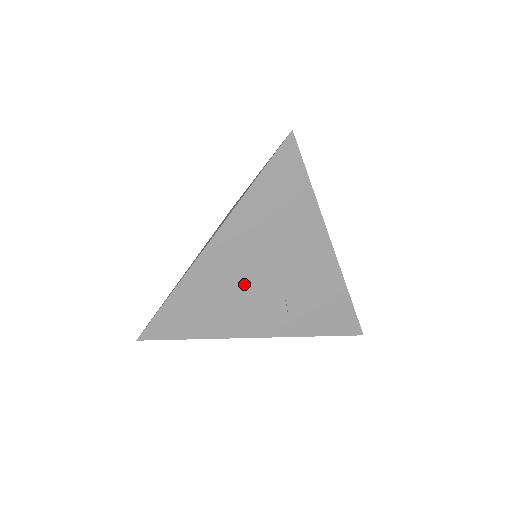
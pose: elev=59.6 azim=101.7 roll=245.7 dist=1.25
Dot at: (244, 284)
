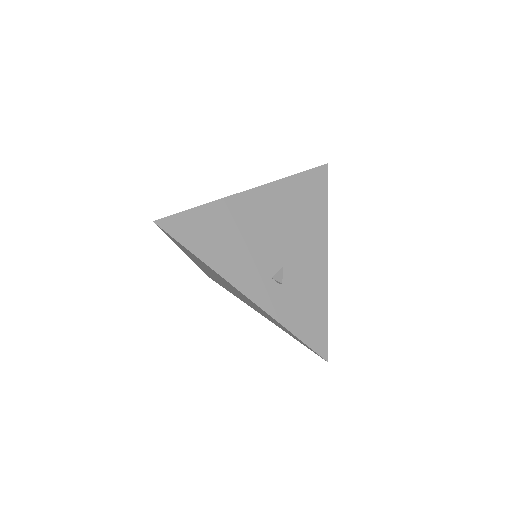
Dot at: (258, 238)
